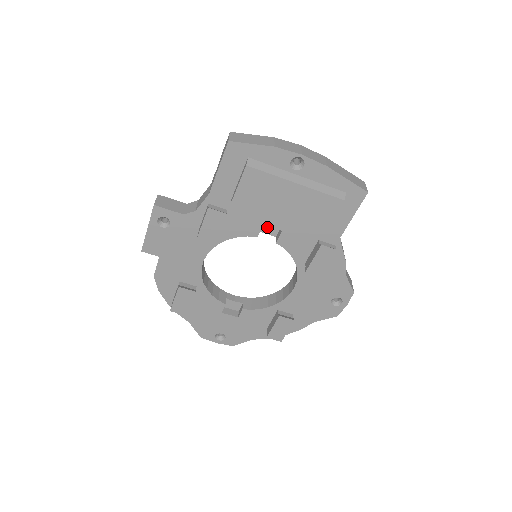
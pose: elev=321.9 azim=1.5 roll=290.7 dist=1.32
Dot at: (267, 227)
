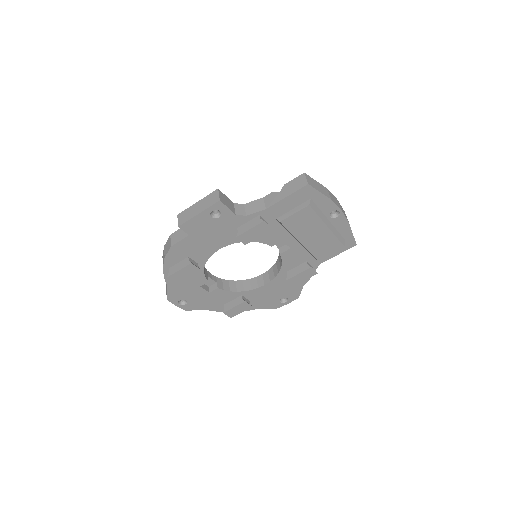
Dot at: occluded
